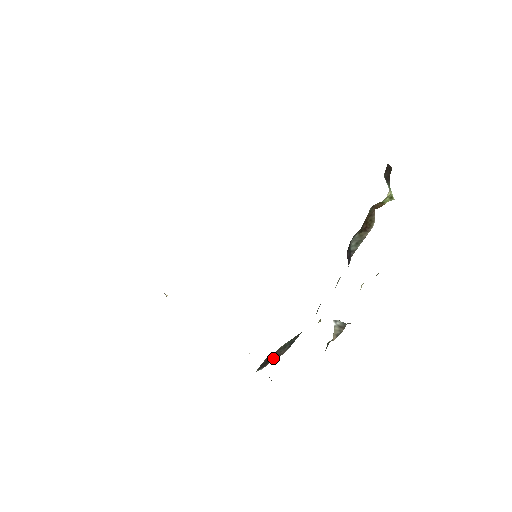
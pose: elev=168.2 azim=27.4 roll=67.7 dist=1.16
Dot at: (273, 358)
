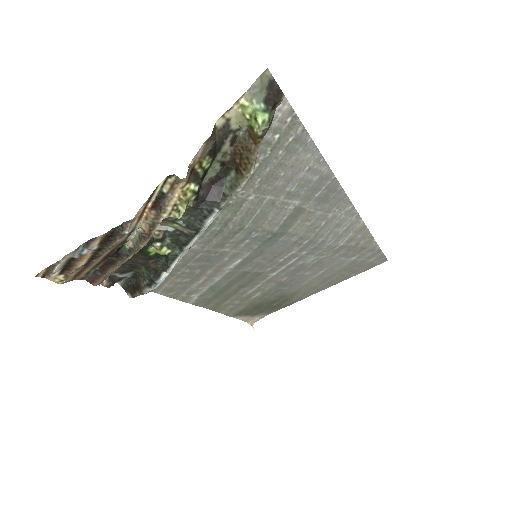
Dot at: (140, 292)
